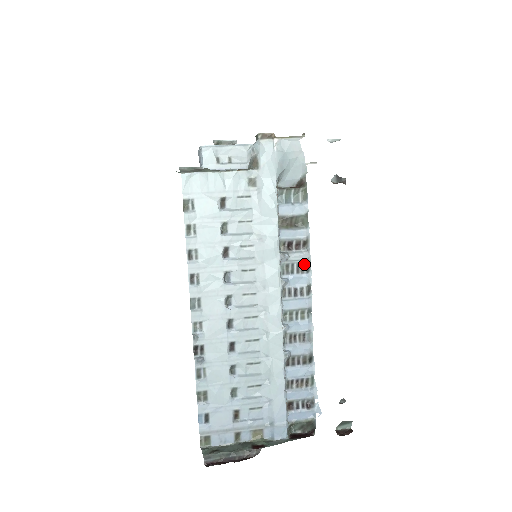
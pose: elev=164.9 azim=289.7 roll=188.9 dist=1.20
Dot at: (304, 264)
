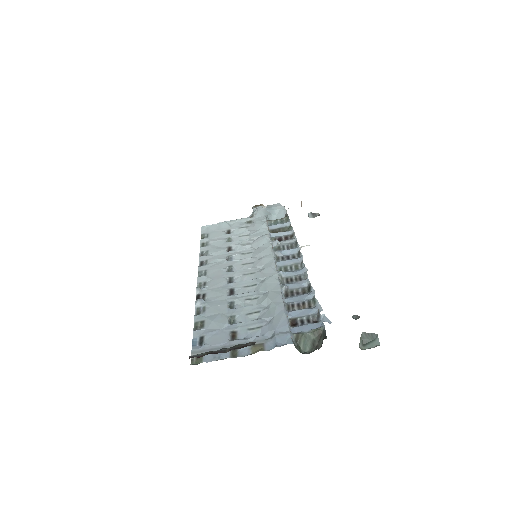
Dot at: (293, 244)
